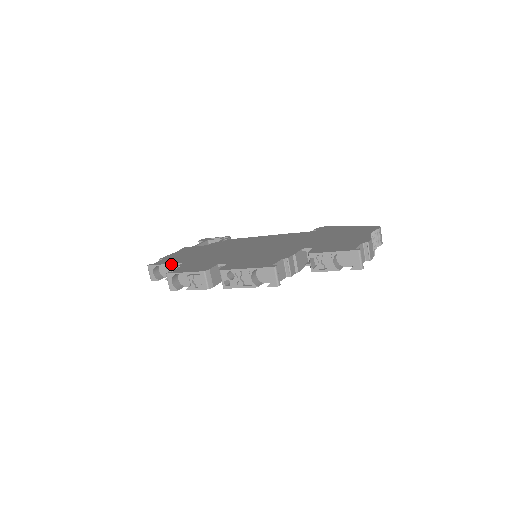
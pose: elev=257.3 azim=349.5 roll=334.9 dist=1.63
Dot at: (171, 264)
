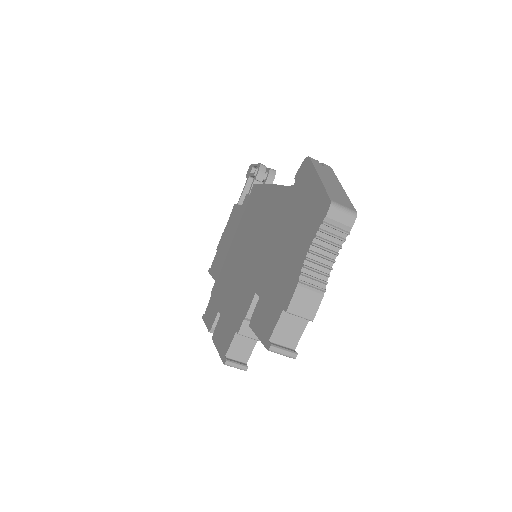
Dot at: (213, 278)
